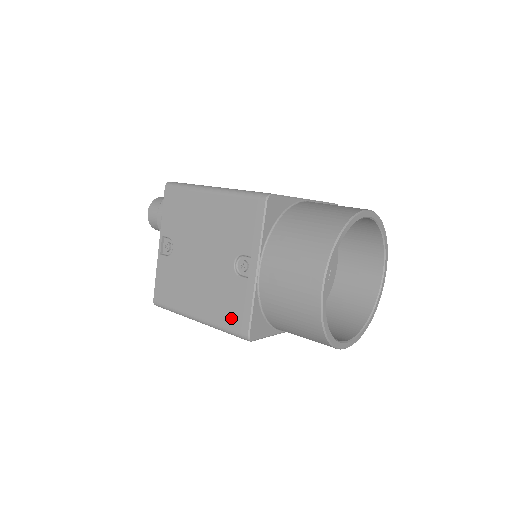
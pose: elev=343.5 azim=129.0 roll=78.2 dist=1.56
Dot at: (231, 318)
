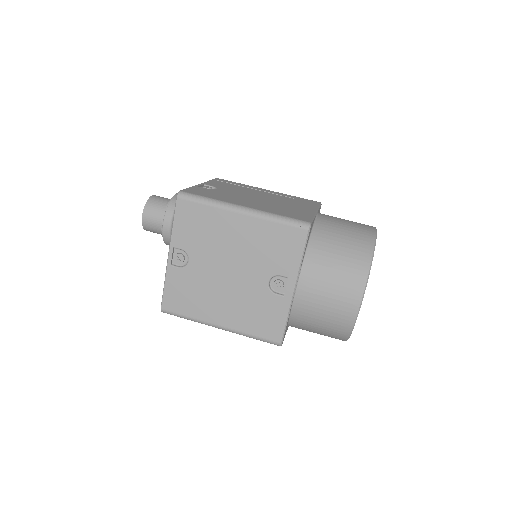
Dot at: (263, 328)
